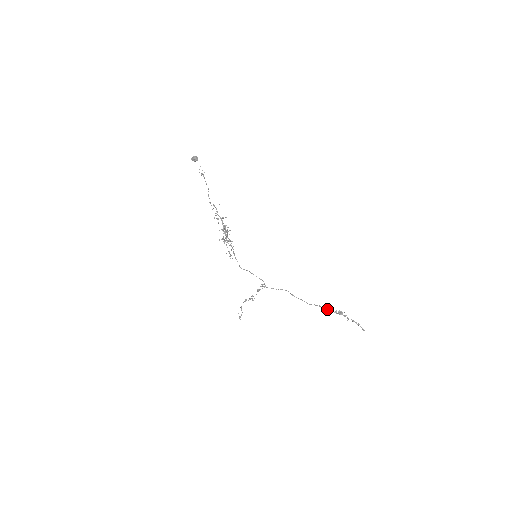
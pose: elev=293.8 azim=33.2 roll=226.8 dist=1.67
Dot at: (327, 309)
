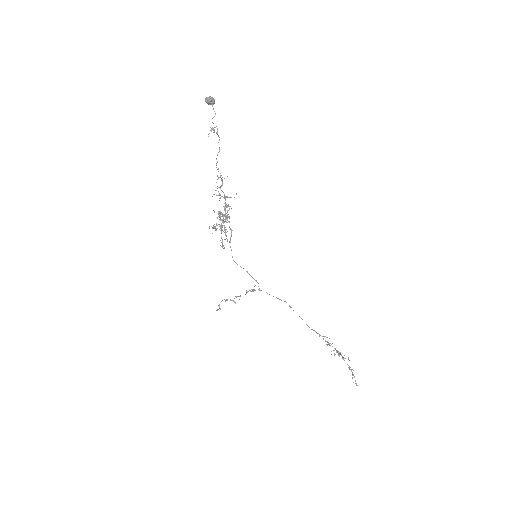
Dot at: (326, 341)
